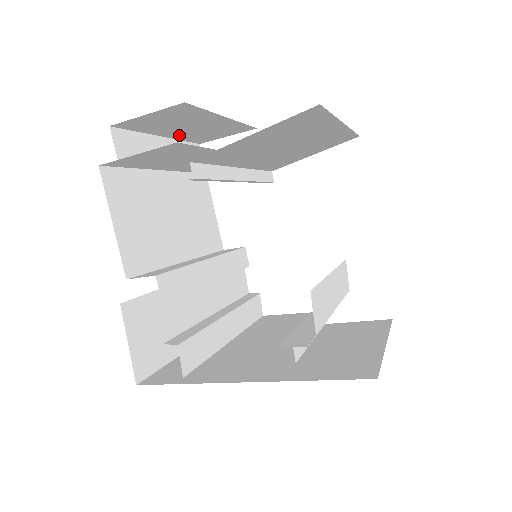
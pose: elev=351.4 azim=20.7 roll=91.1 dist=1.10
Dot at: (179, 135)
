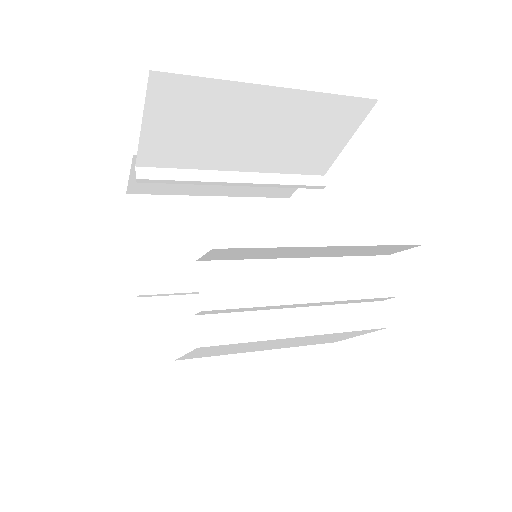
Dot at: occluded
